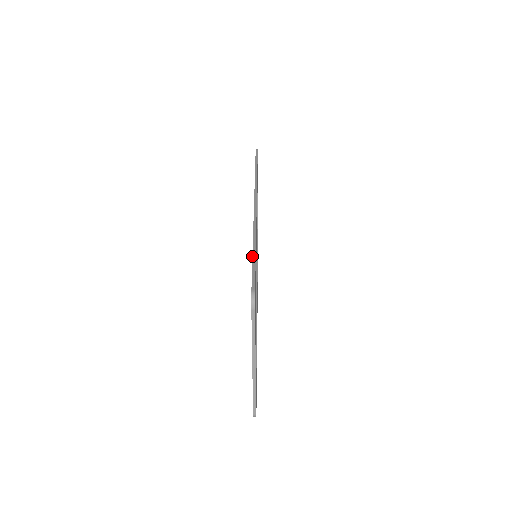
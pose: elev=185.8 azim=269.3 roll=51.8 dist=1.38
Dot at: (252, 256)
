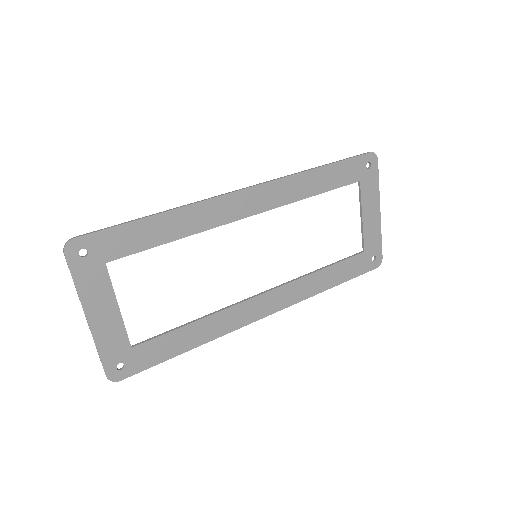
Dot at: occluded
